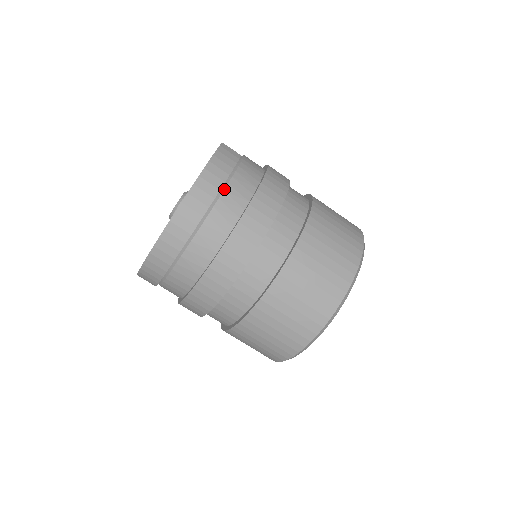
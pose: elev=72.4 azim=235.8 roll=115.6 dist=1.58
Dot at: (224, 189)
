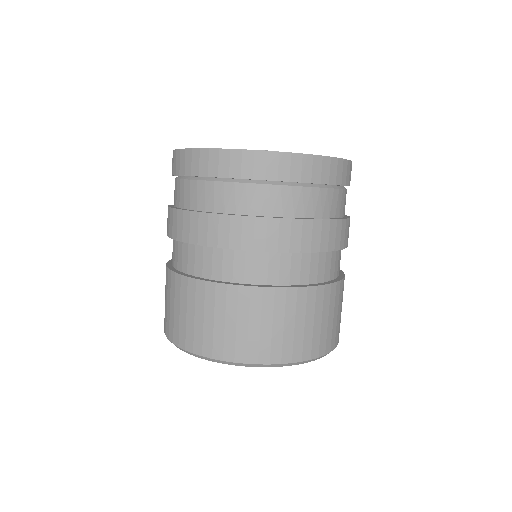
Dot at: (322, 187)
